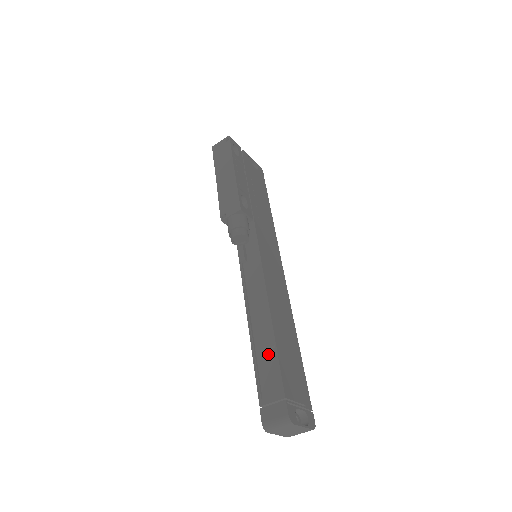
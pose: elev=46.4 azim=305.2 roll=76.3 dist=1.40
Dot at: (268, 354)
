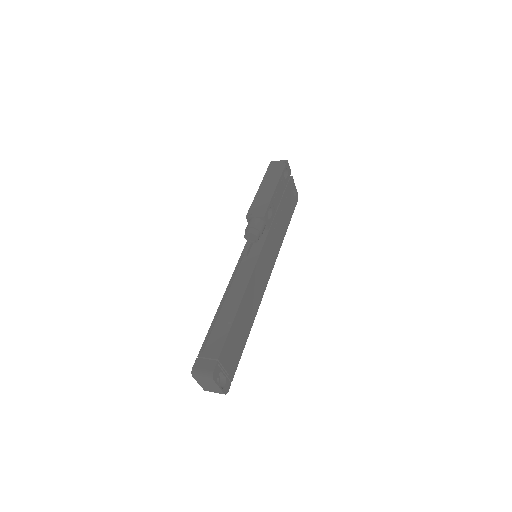
Dot at: (224, 326)
